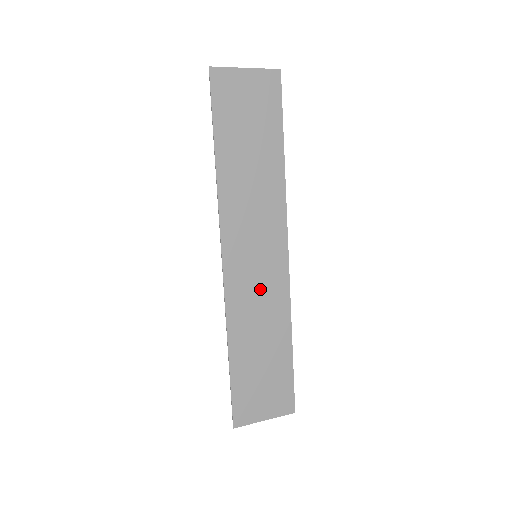
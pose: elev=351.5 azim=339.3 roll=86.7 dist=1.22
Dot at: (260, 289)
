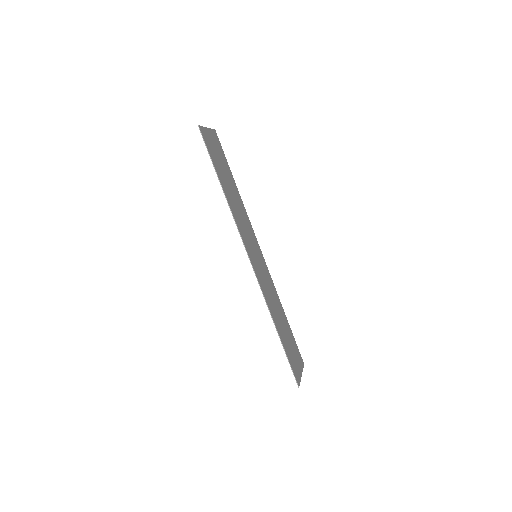
Dot at: (265, 279)
